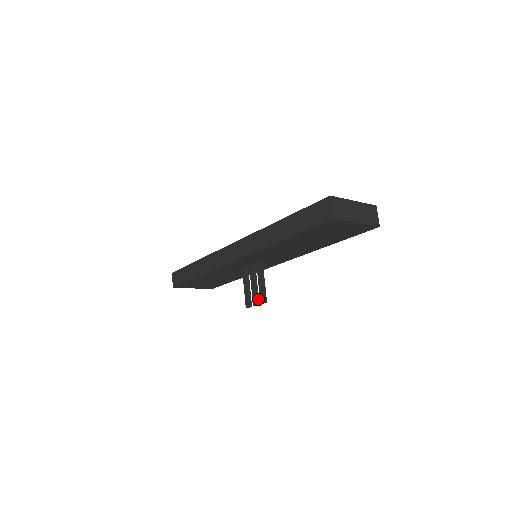
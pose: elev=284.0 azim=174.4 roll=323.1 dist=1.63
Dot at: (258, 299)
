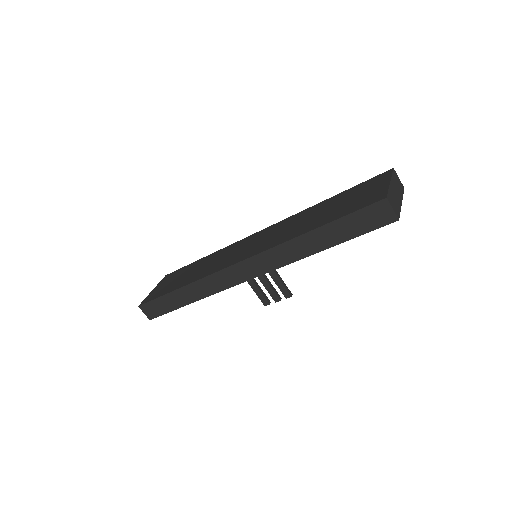
Dot at: (278, 294)
